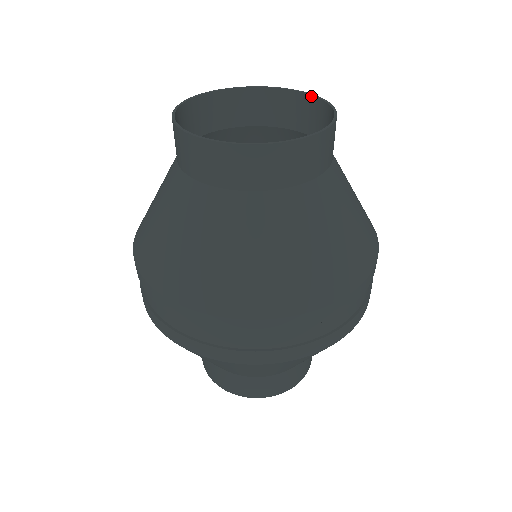
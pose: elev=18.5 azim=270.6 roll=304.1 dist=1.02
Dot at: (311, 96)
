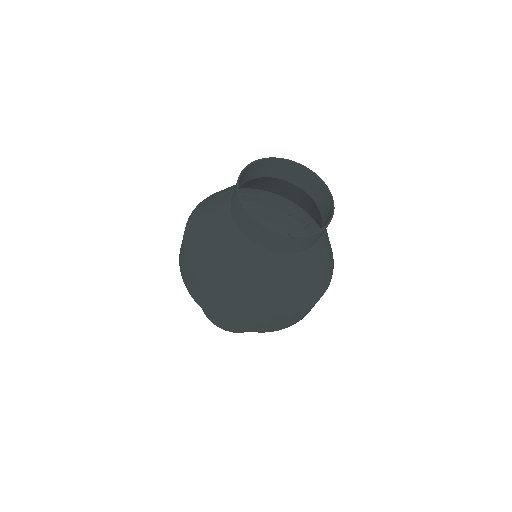
Dot at: (295, 163)
